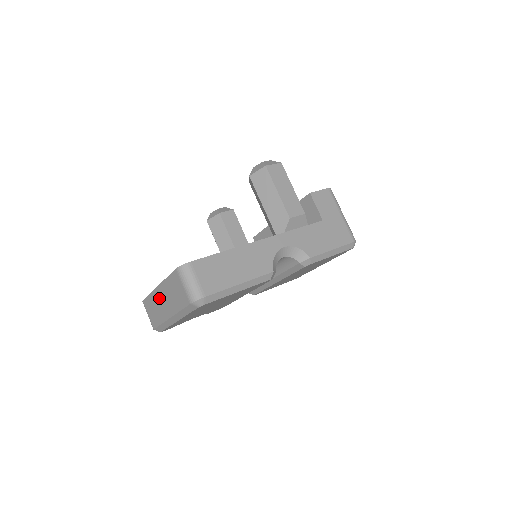
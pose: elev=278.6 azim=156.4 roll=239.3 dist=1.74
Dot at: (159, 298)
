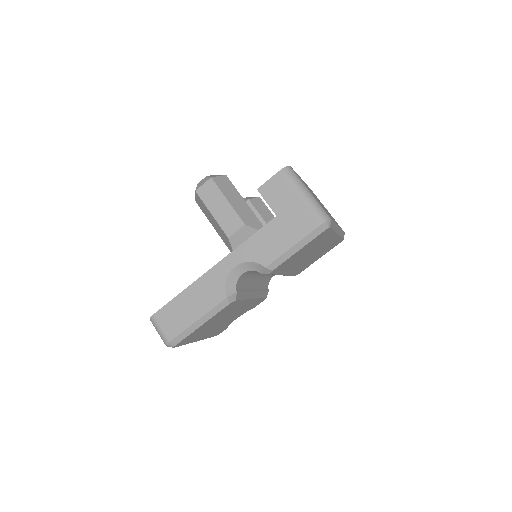
Dot at: occluded
